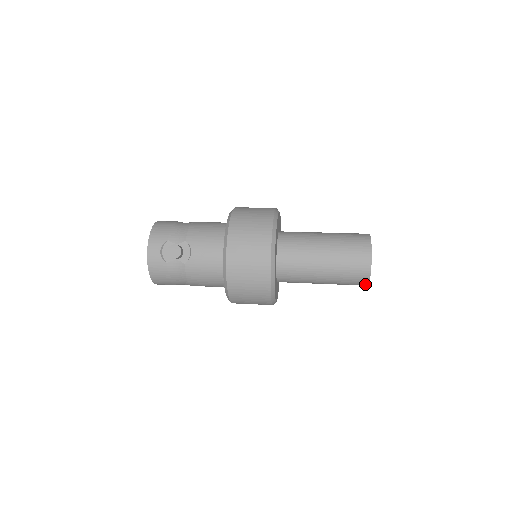
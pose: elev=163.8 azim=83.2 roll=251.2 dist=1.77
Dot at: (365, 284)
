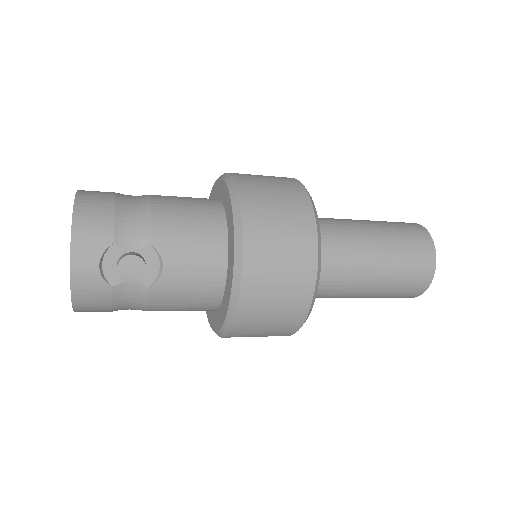
Dot at: (408, 297)
